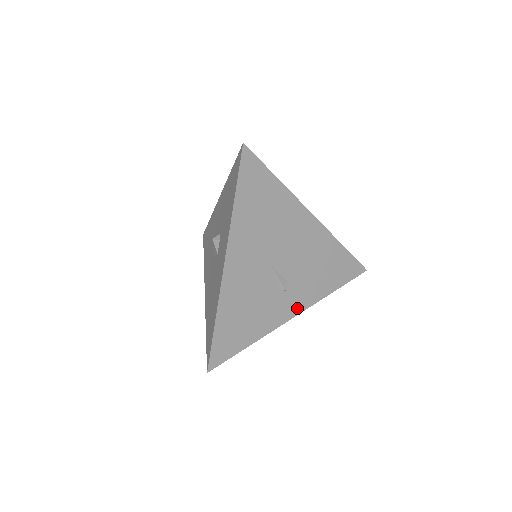
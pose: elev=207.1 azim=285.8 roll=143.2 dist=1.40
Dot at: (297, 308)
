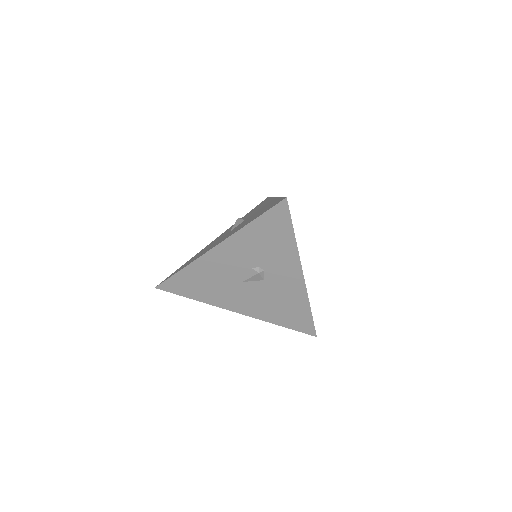
Dot at: occluded
